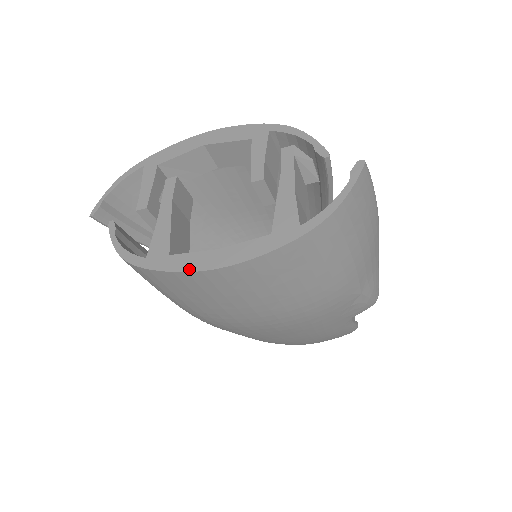
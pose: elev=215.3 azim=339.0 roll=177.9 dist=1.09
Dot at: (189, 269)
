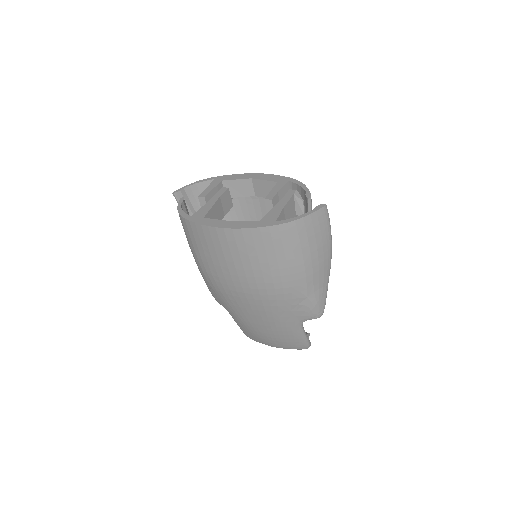
Dot at: (210, 225)
